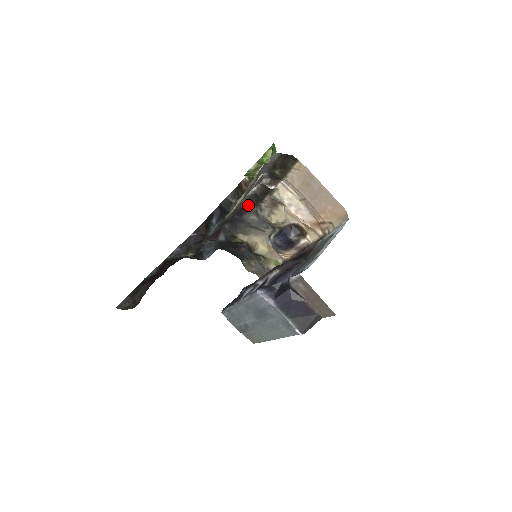
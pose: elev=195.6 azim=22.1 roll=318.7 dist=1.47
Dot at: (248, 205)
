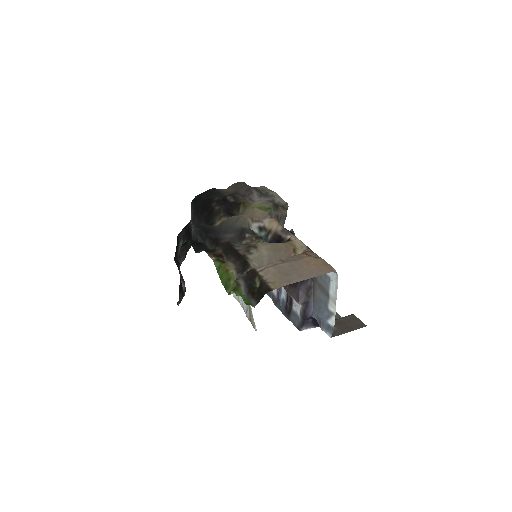
Dot at: (220, 243)
